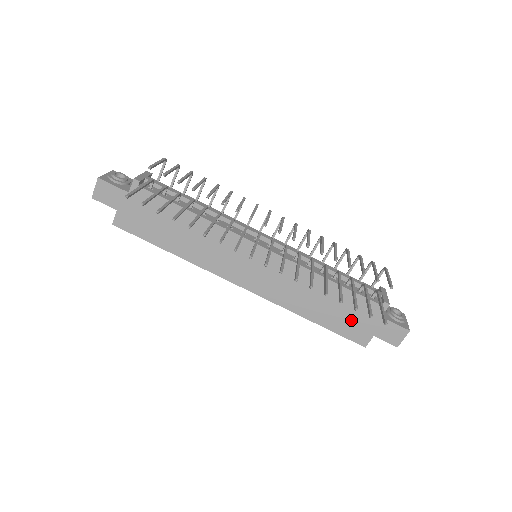
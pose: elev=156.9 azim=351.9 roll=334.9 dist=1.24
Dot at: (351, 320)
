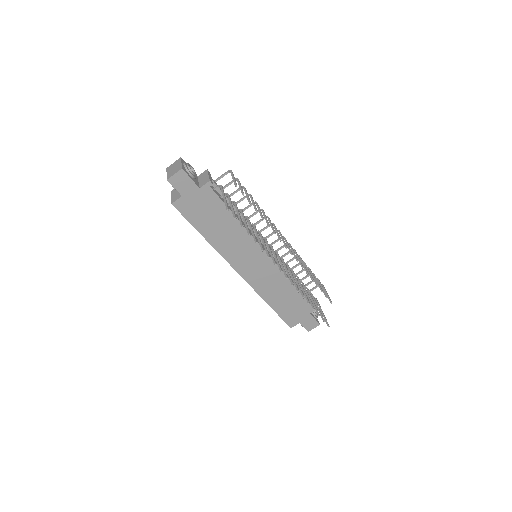
Dot at: (293, 311)
